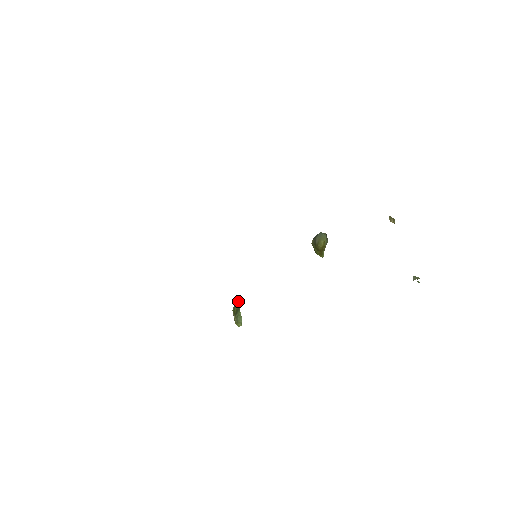
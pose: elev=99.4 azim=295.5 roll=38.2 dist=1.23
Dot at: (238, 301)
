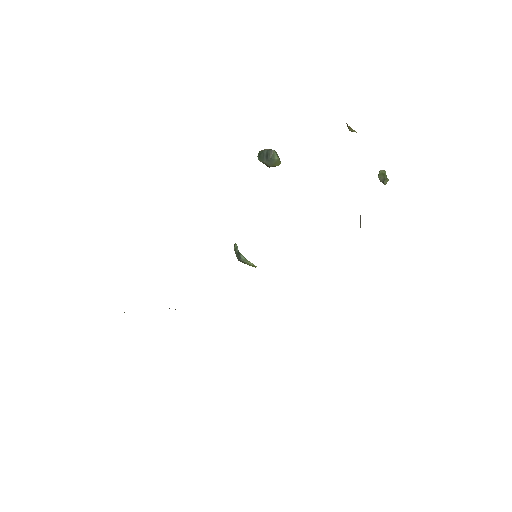
Dot at: (245, 262)
